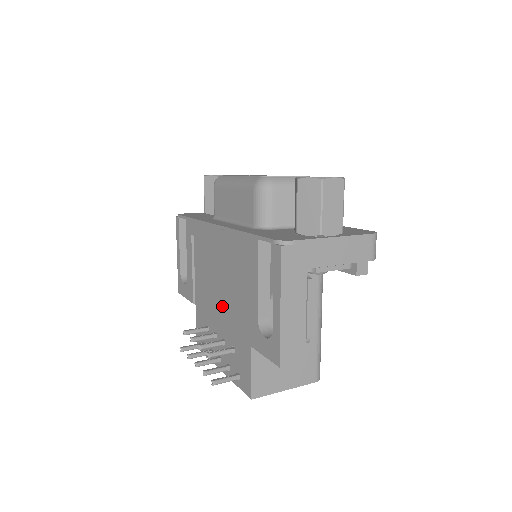
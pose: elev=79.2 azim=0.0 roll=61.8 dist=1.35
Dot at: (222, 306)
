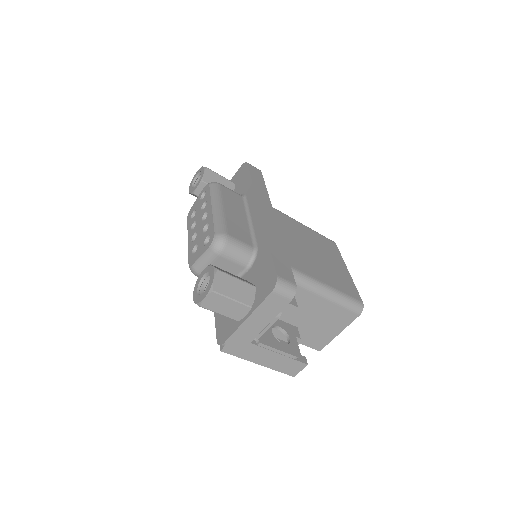
Dot at: occluded
